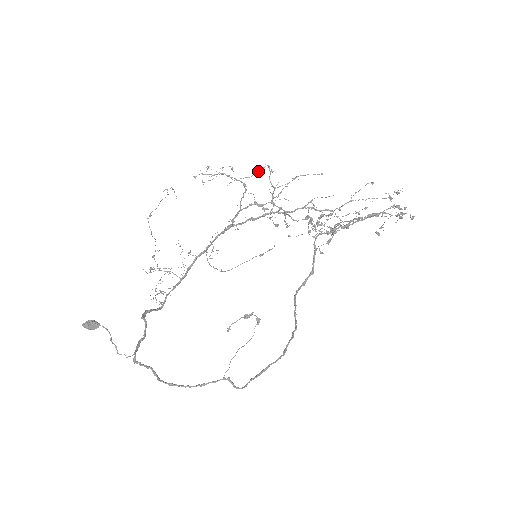
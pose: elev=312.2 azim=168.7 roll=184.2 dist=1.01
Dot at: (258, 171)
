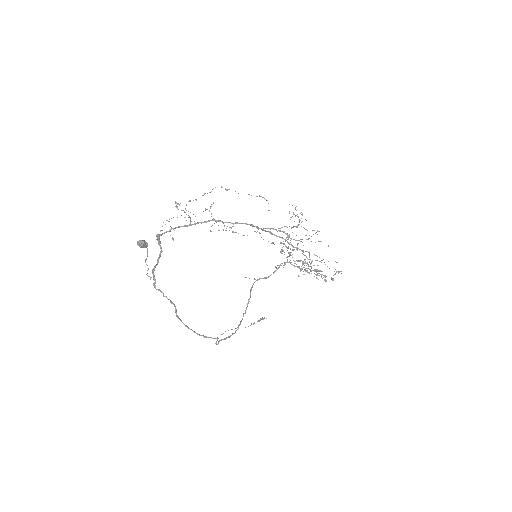
Dot at: (314, 230)
